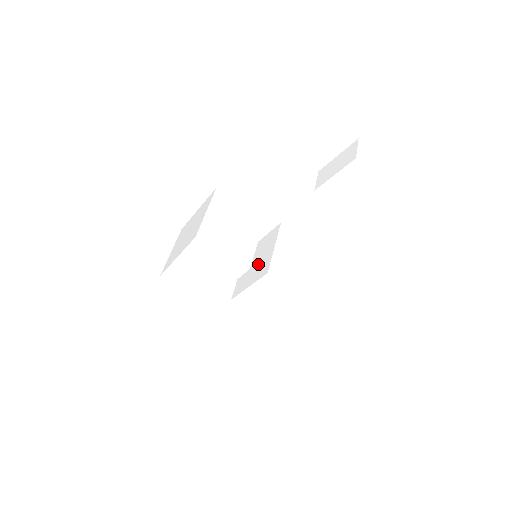
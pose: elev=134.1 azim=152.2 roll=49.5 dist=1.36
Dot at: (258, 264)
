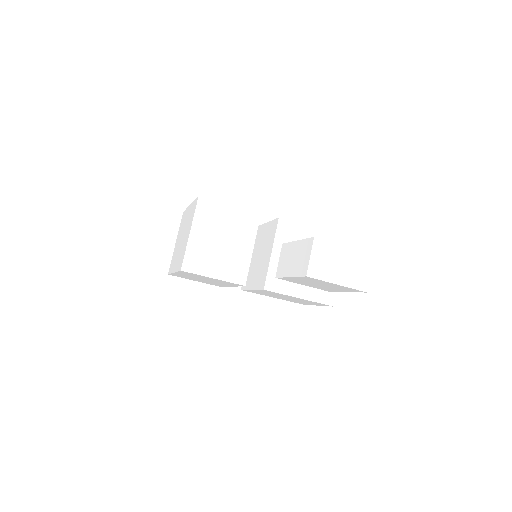
Dot at: (259, 264)
